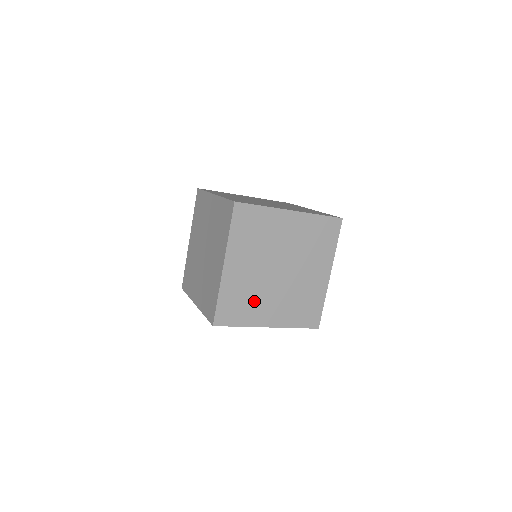
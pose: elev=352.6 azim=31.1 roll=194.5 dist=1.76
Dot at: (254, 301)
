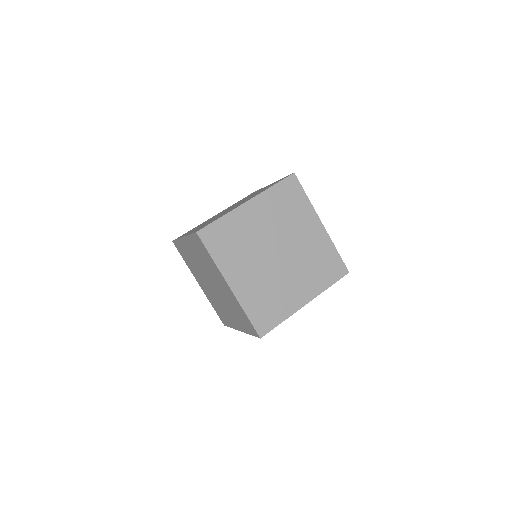
Dot at: (240, 252)
